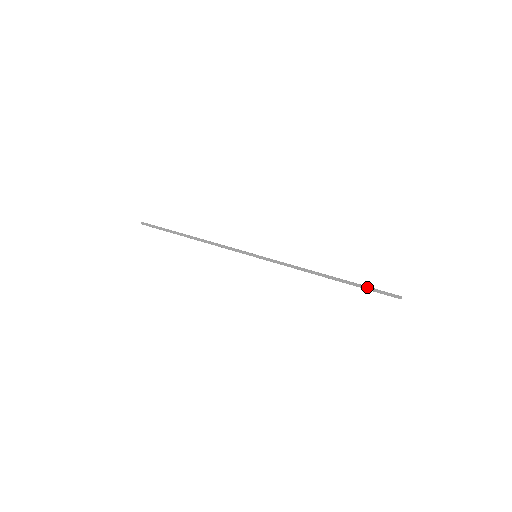
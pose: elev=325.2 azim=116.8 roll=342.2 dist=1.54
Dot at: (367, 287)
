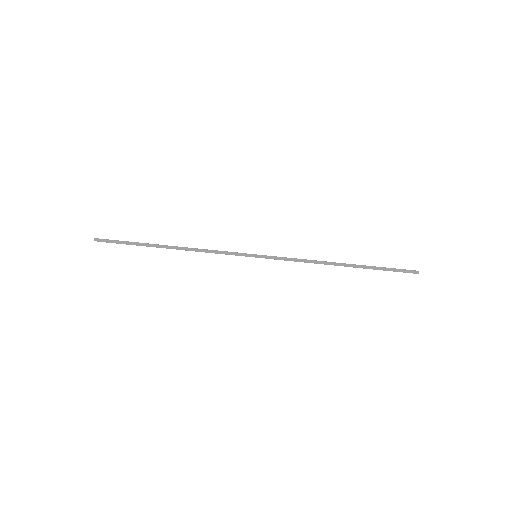
Dot at: occluded
